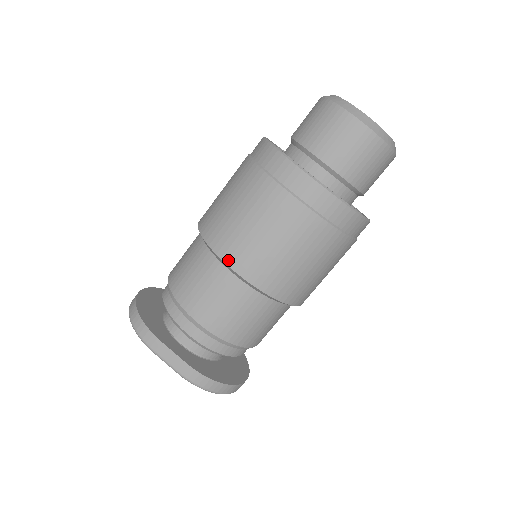
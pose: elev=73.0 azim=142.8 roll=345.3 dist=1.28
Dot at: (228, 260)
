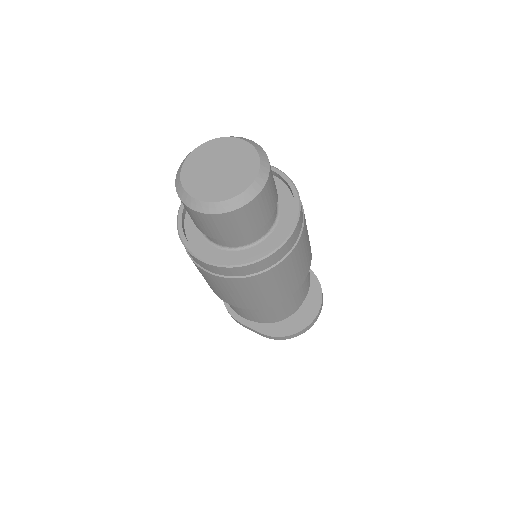
Dot at: (220, 298)
